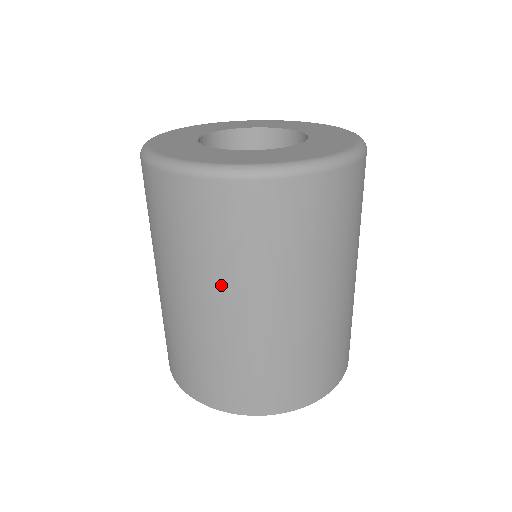
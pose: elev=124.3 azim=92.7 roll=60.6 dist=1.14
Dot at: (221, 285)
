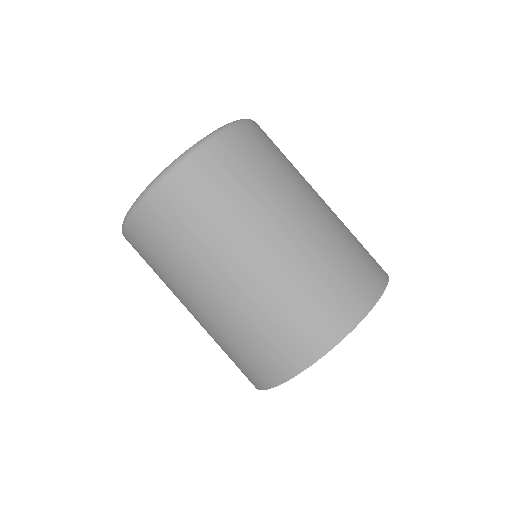
Dot at: (218, 255)
